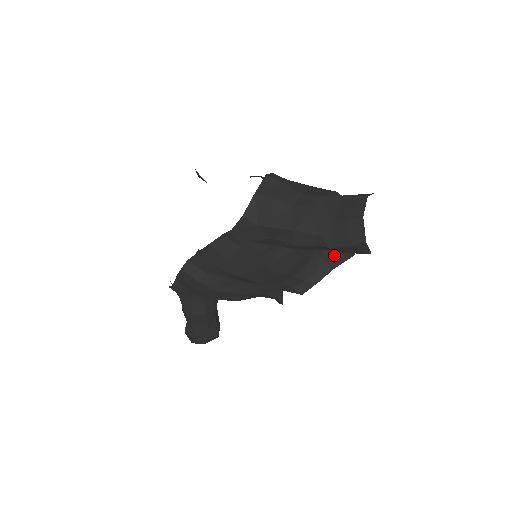
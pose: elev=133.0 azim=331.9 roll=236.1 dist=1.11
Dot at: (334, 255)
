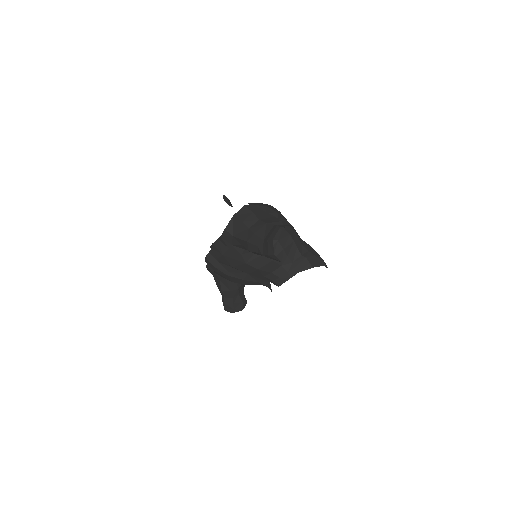
Dot at: (303, 263)
